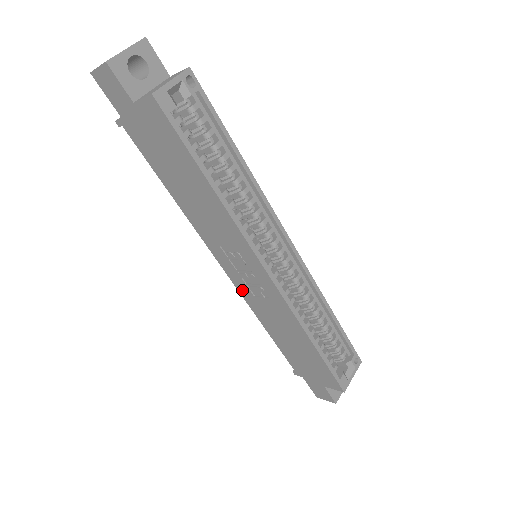
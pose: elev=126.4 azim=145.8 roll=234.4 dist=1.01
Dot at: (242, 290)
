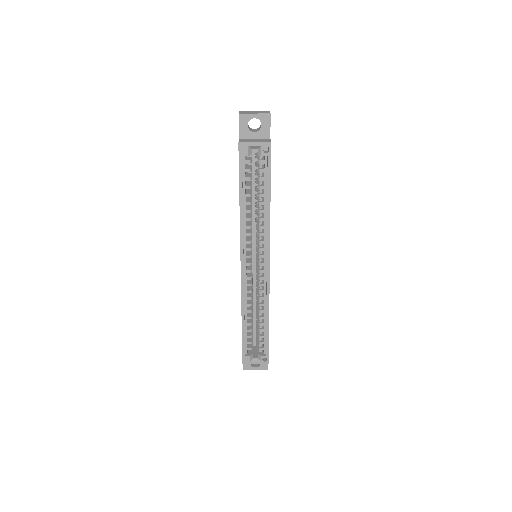
Dot at: occluded
